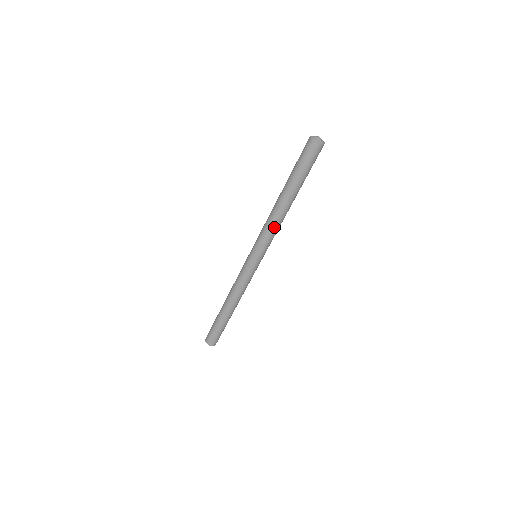
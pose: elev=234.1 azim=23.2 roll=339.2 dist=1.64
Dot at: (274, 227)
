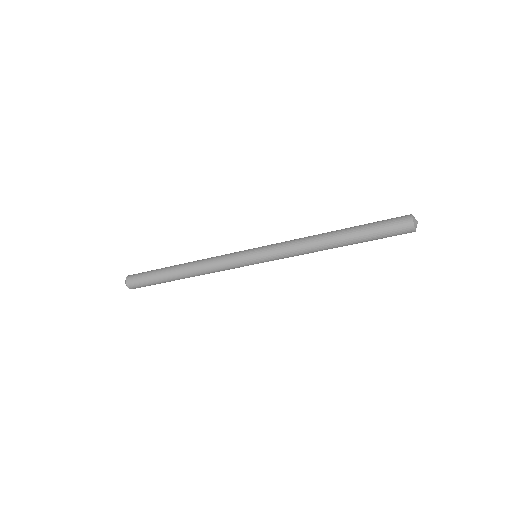
Dot at: (303, 254)
